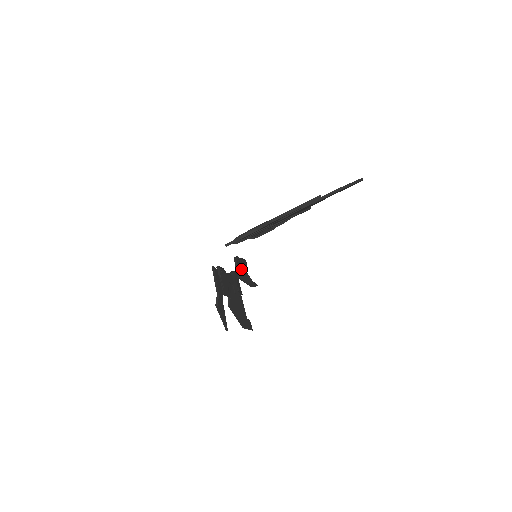
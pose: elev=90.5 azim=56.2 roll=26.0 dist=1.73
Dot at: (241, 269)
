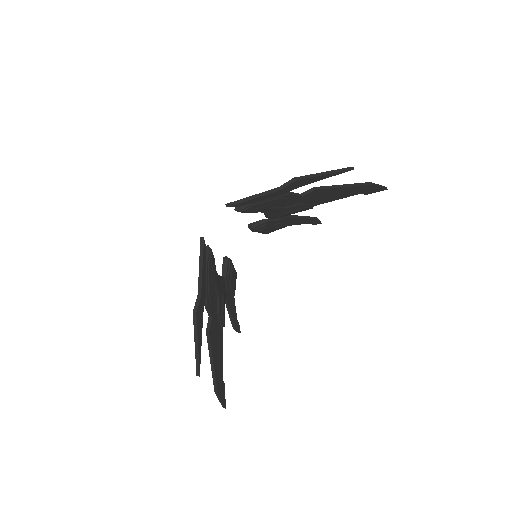
Dot at: (230, 281)
